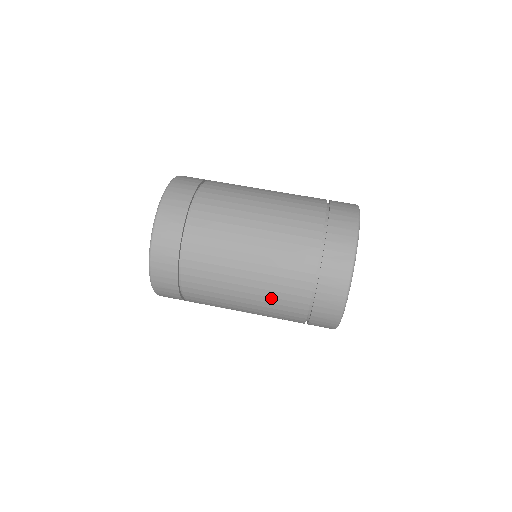
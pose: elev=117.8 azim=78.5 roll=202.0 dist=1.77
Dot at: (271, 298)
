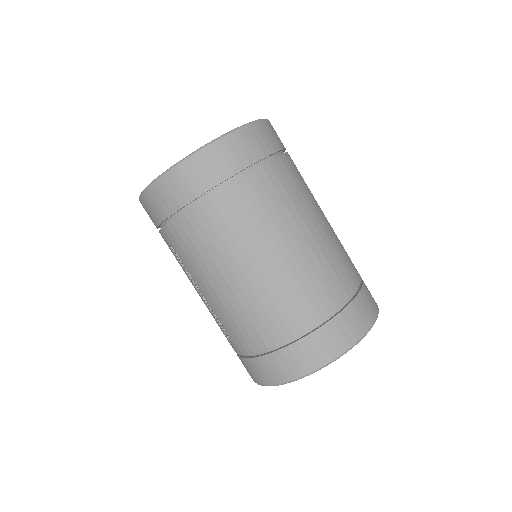
Dot at: (251, 307)
